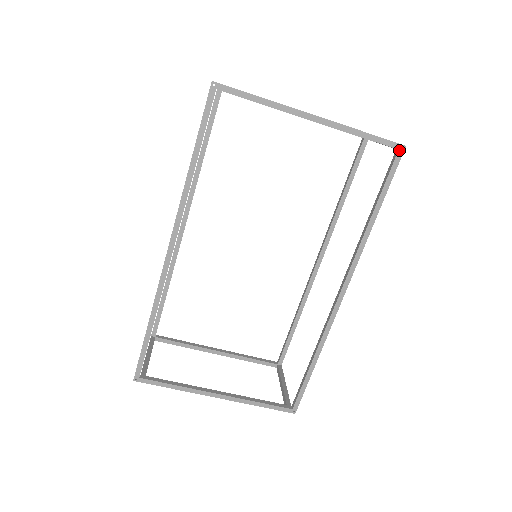
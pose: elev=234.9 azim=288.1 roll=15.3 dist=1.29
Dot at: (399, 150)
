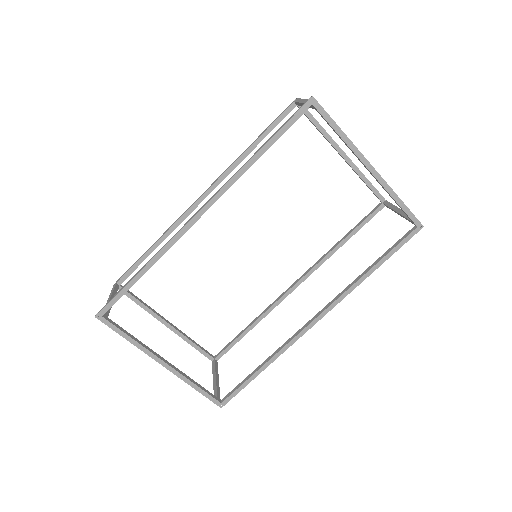
Dot at: (418, 227)
